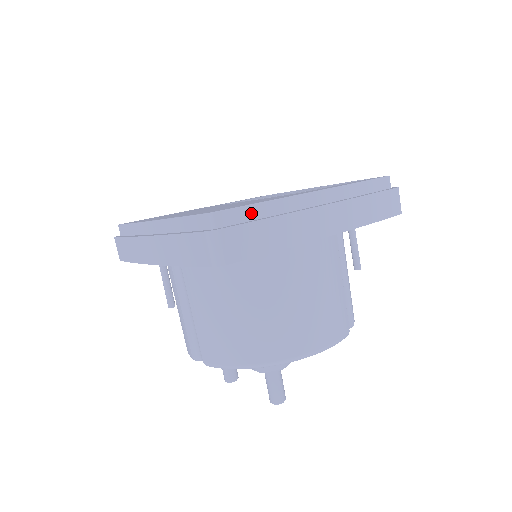
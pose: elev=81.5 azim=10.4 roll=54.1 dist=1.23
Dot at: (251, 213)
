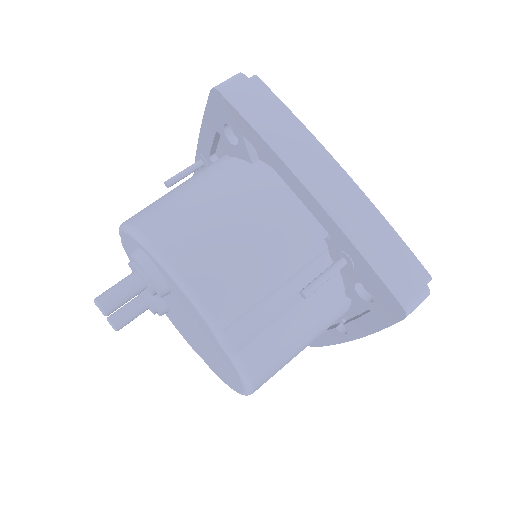
Dot at: (277, 106)
